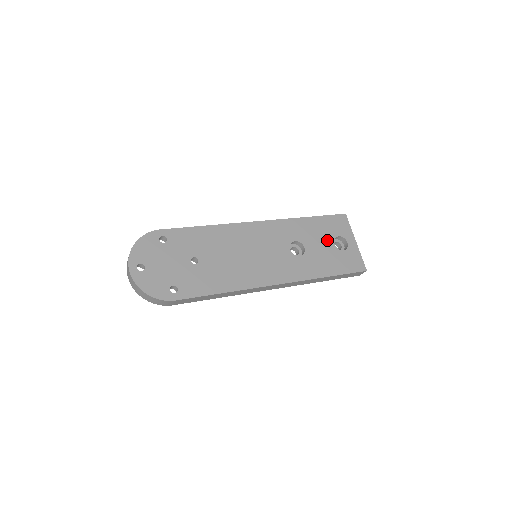
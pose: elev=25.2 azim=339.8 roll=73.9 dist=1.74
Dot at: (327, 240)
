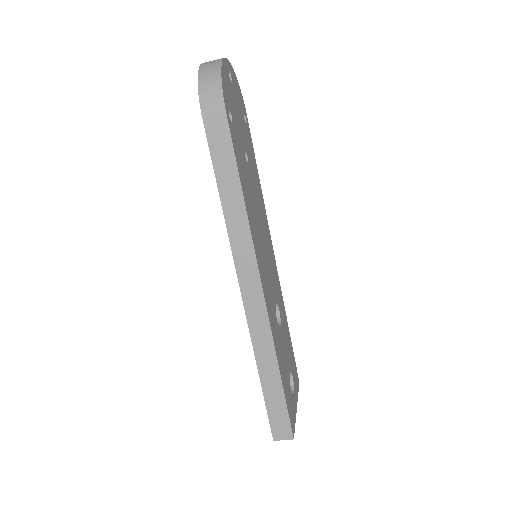
Dot at: (289, 360)
